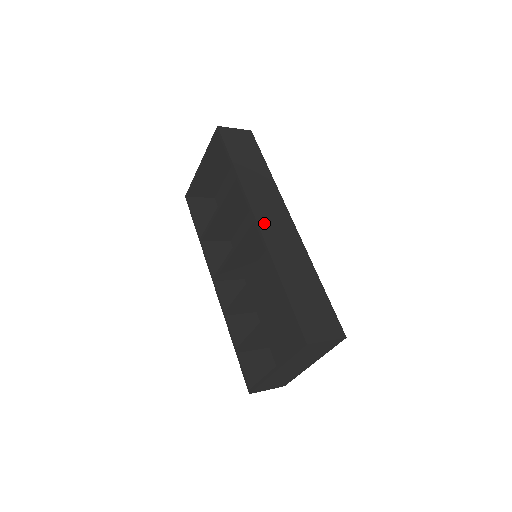
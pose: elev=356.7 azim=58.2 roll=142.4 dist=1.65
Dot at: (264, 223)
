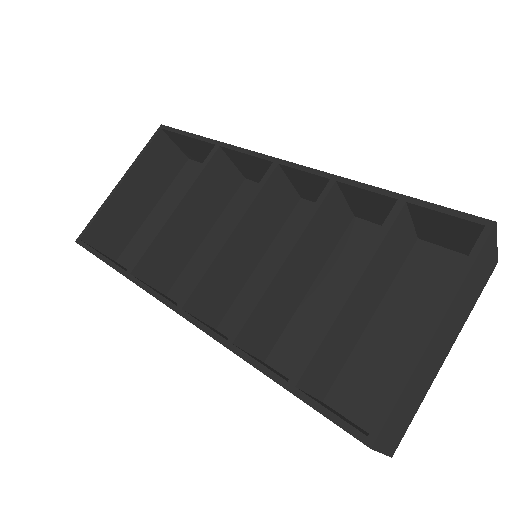
Dot at: occluded
